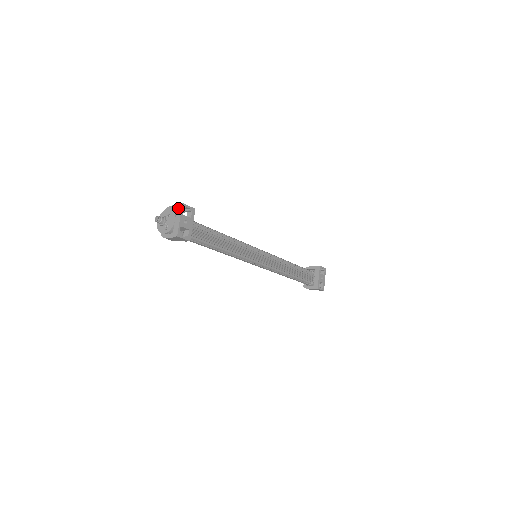
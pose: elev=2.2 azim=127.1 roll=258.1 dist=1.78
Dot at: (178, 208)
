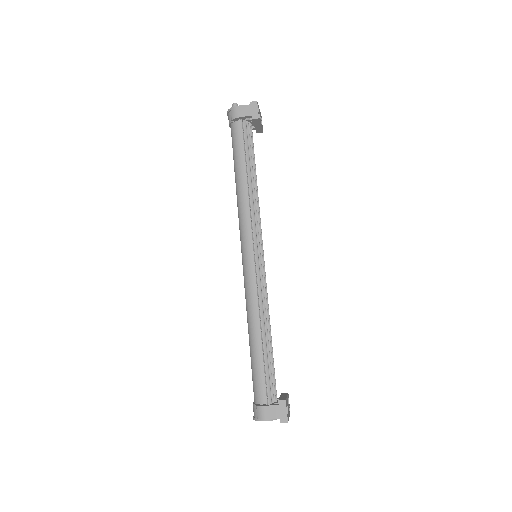
Dot at: occluded
